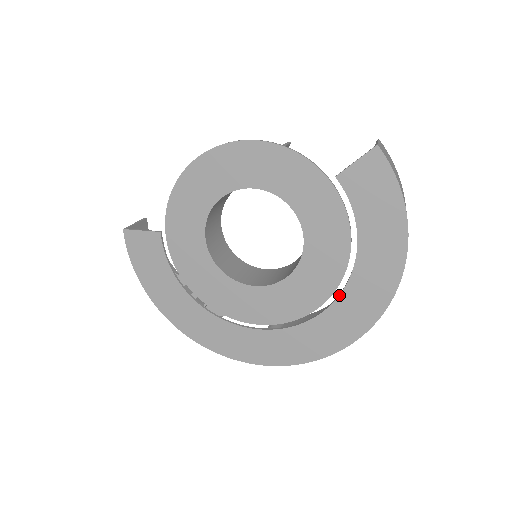
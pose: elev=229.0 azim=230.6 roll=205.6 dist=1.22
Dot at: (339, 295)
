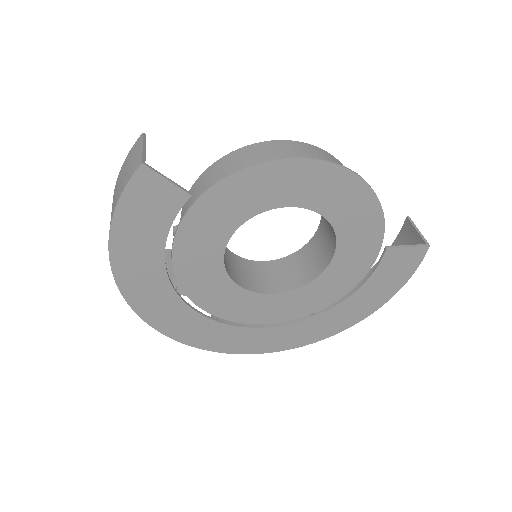
Dot at: (302, 321)
